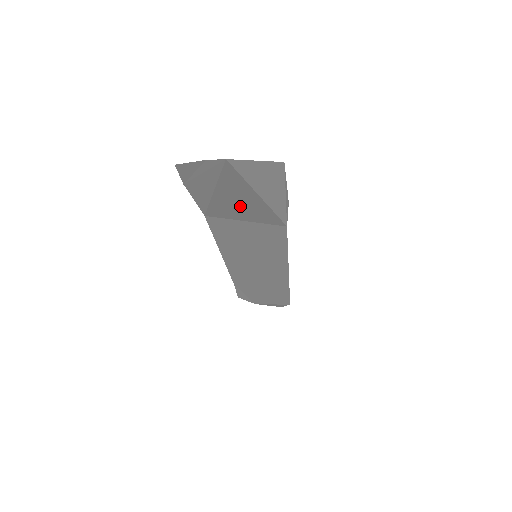
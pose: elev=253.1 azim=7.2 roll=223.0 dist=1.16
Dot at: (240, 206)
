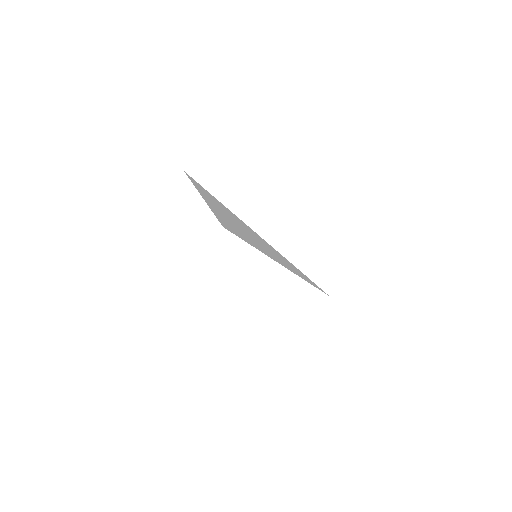
Dot at: occluded
